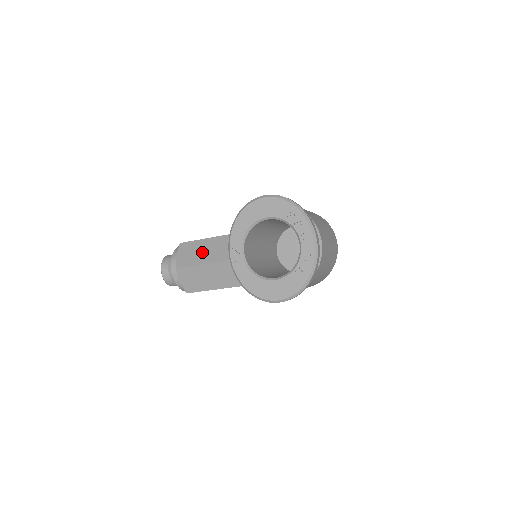
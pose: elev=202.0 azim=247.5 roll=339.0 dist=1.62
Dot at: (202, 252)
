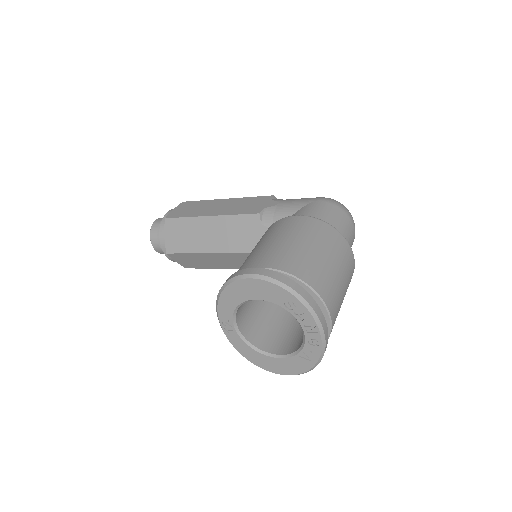
Dot at: (192, 236)
